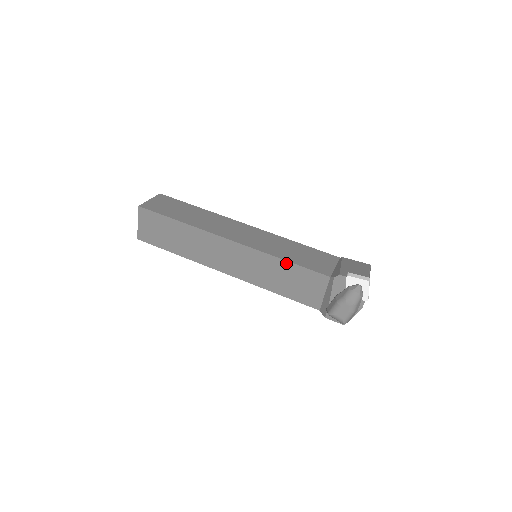
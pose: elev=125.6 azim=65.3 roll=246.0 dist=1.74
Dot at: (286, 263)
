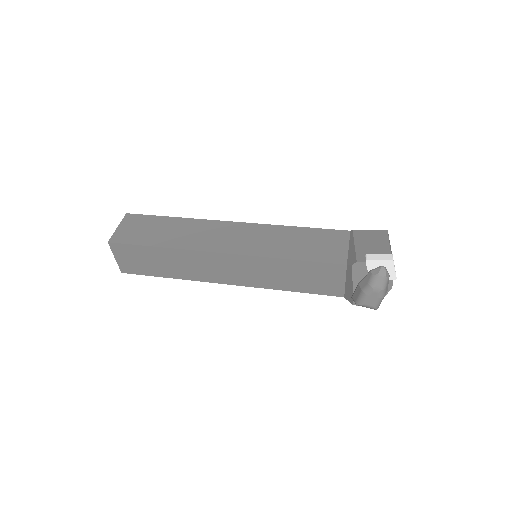
Dot at: (292, 262)
